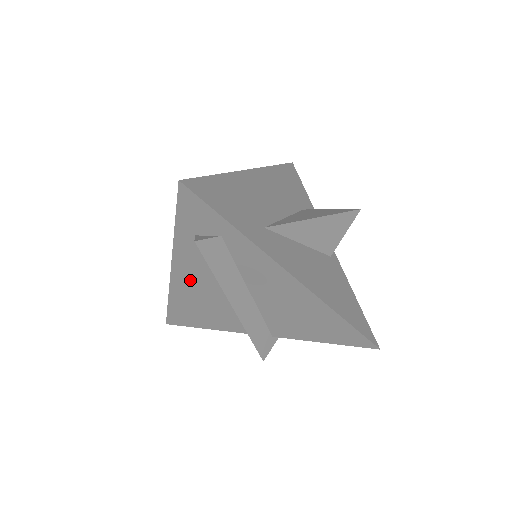
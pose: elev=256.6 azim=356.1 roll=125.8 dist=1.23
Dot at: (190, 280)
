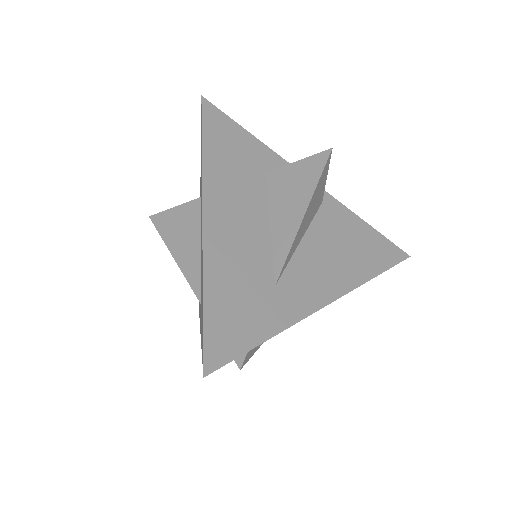
Dot at: occluded
